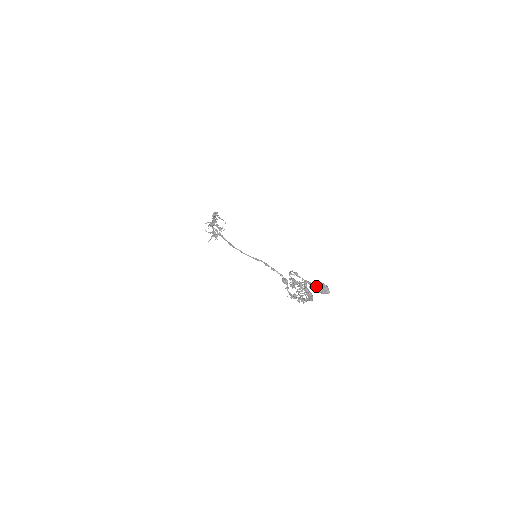
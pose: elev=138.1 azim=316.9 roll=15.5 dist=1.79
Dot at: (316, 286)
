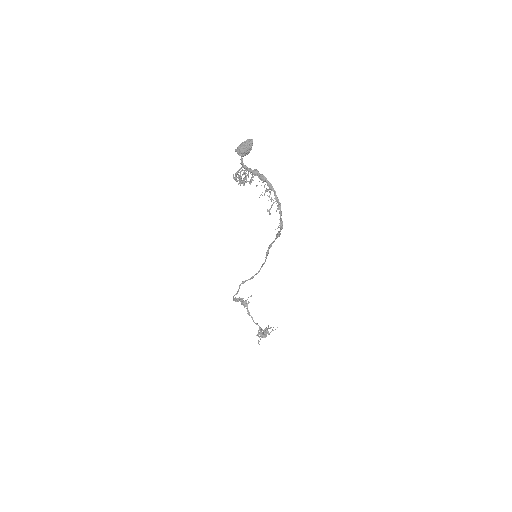
Dot at: (239, 146)
